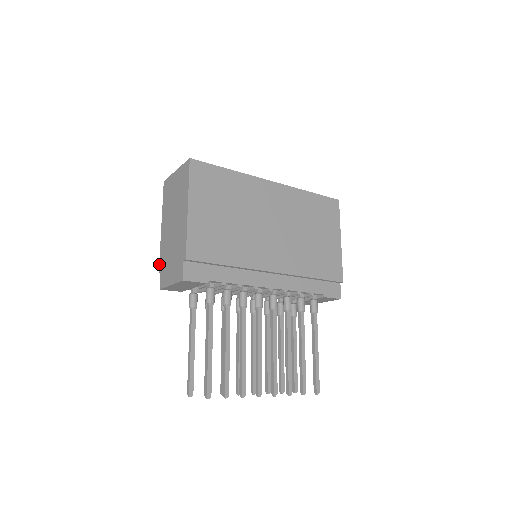
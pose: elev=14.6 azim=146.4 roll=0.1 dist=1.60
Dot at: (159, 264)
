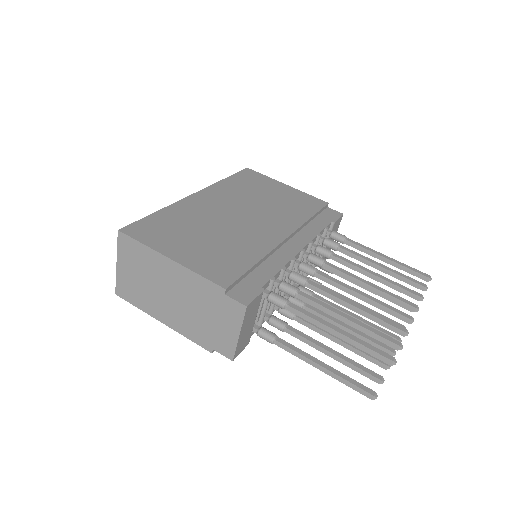
Dot at: occluded
